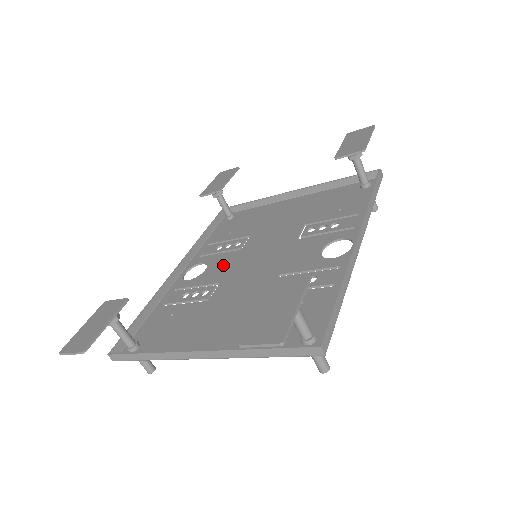
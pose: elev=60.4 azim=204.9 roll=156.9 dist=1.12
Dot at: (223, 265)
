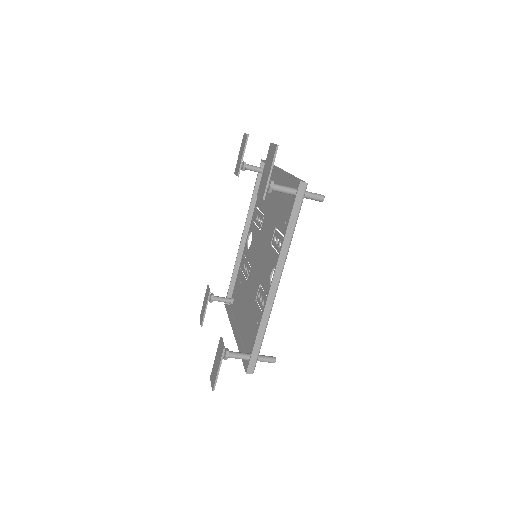
Dot at: (254, 246)
